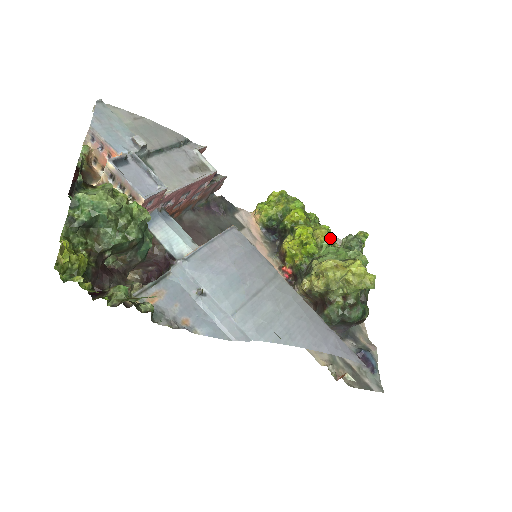
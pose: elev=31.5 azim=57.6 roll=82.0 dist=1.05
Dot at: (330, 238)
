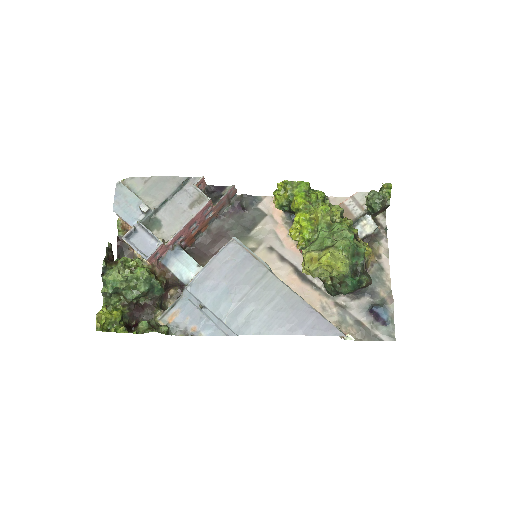
Dot at: (327, 218)
